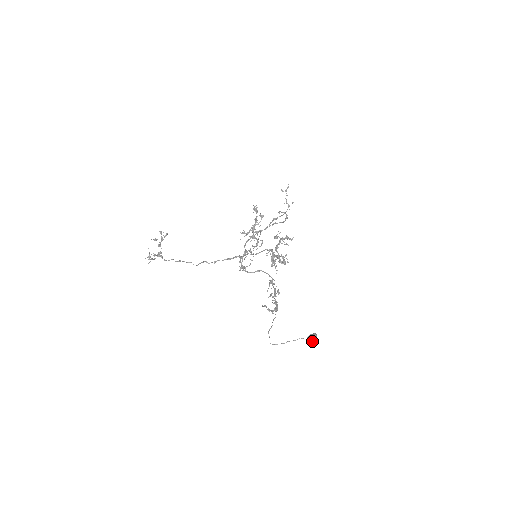
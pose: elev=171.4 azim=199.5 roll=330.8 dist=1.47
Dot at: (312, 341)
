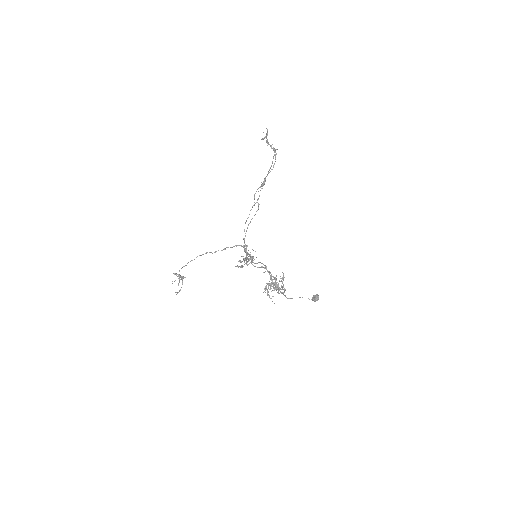
Dot at: occluded
